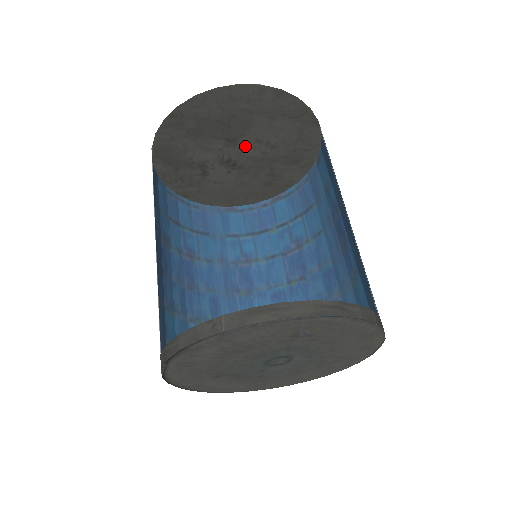
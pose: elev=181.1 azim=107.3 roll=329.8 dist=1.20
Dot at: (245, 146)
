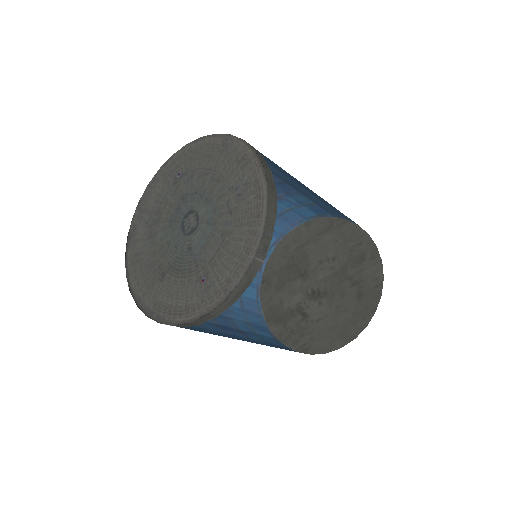
Dot at: (315, 273)
